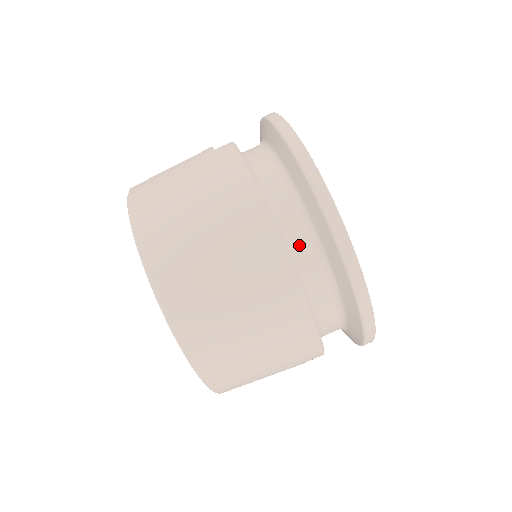
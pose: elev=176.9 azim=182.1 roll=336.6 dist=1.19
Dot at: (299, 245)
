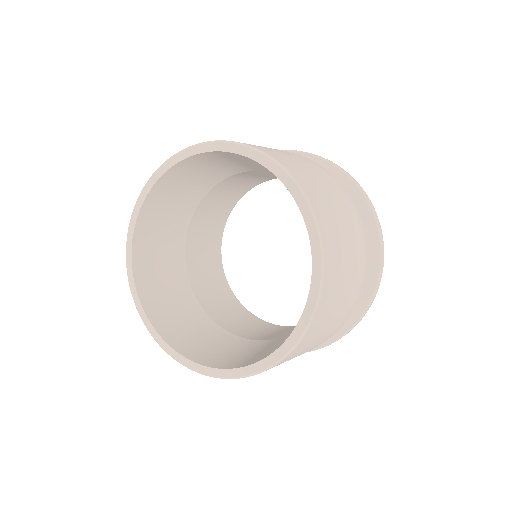
Dot at: occluded
